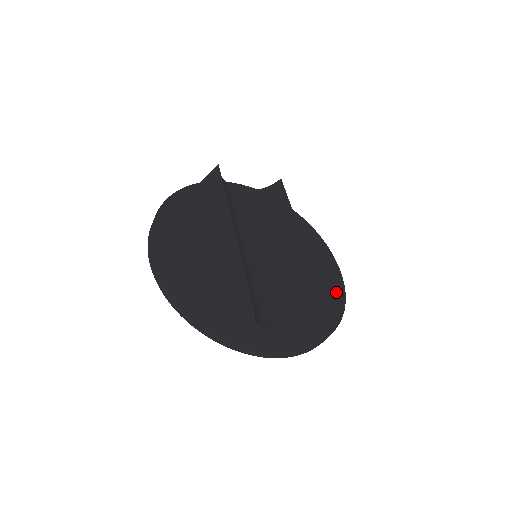
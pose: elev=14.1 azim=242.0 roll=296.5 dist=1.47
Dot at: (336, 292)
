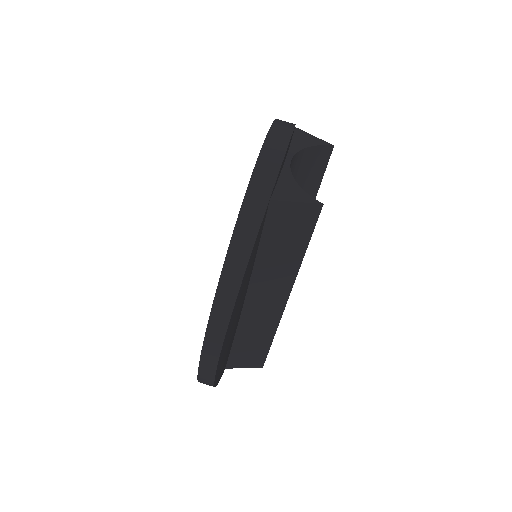
Dot at: occluded
